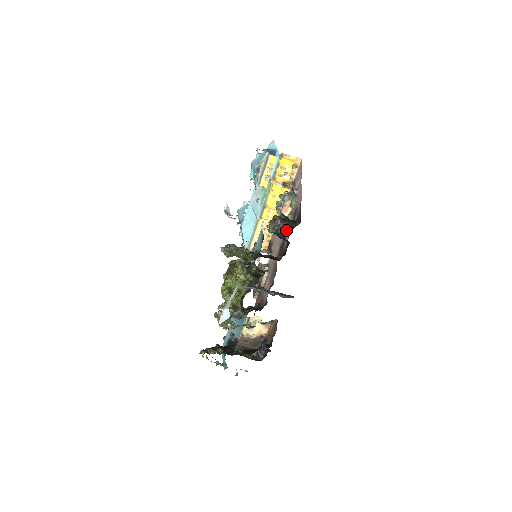
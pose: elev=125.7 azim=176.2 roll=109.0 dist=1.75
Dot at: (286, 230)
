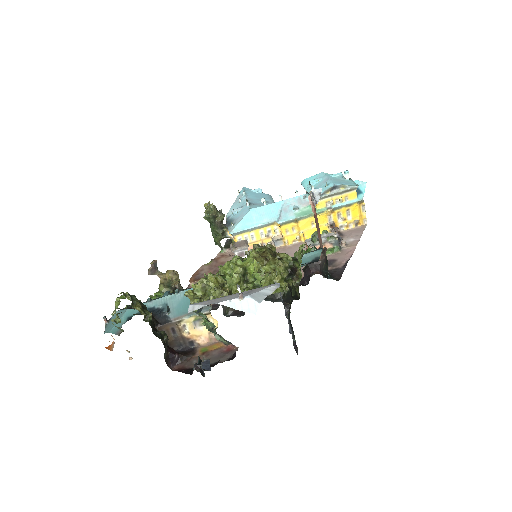
Dot at: (320, 271)
